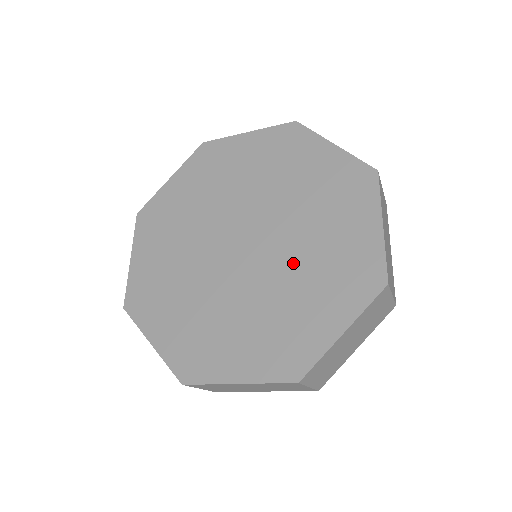
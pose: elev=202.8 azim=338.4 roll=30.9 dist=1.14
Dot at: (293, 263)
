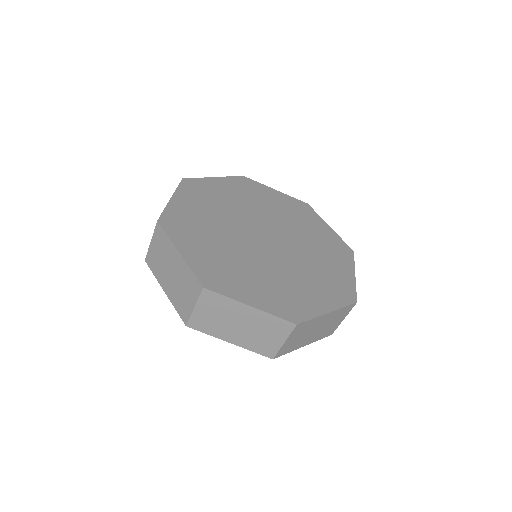
Dot at: (299, 264)
